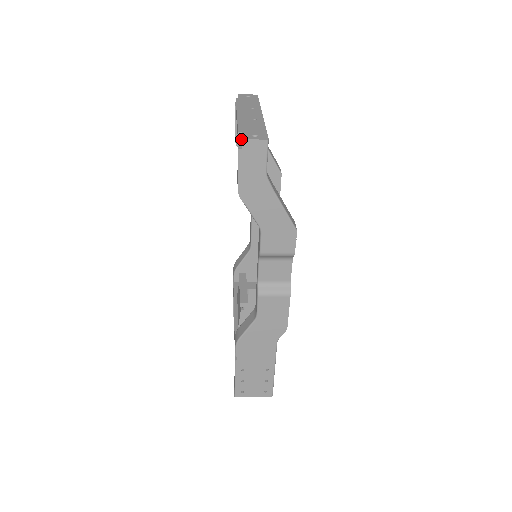
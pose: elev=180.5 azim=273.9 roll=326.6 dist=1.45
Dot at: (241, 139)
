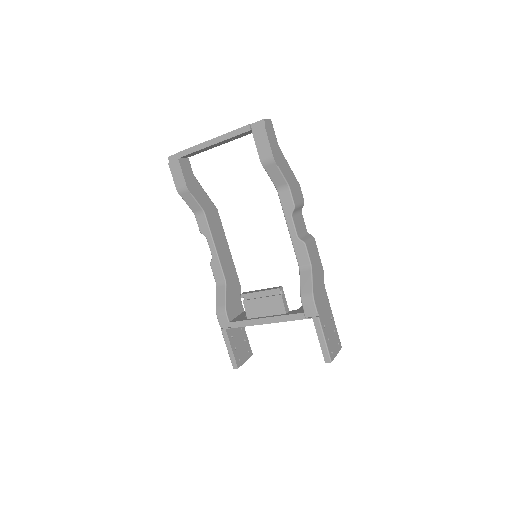
Dot at: (251, 129)
